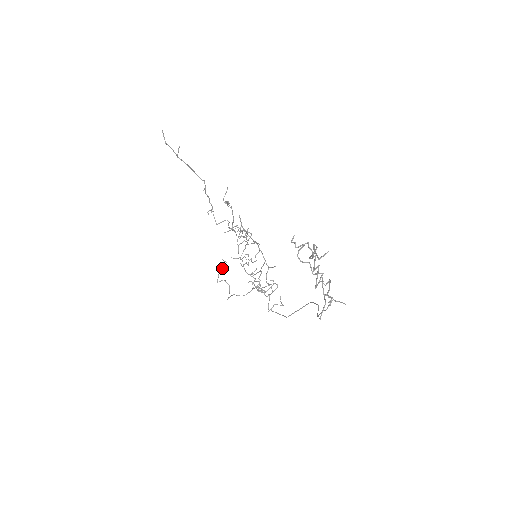
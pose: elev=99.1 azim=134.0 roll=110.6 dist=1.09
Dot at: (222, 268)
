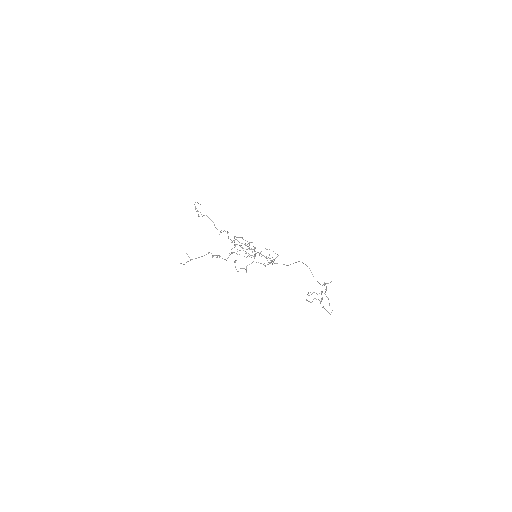
Dot at: occluded
